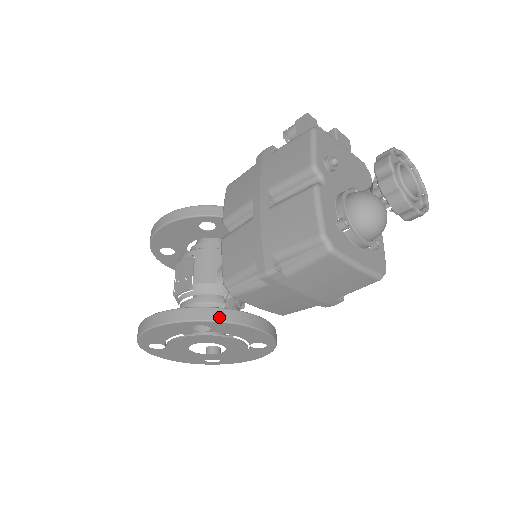
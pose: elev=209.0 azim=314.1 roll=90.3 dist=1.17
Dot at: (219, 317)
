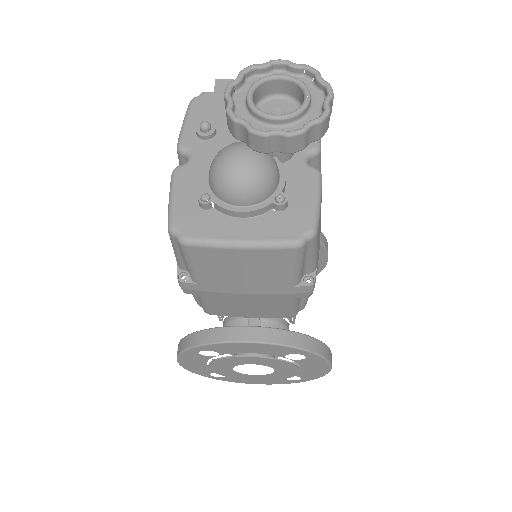
Dot at: (206, 339)
